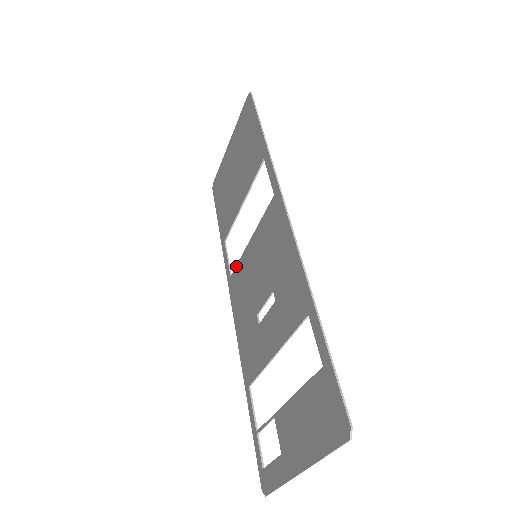
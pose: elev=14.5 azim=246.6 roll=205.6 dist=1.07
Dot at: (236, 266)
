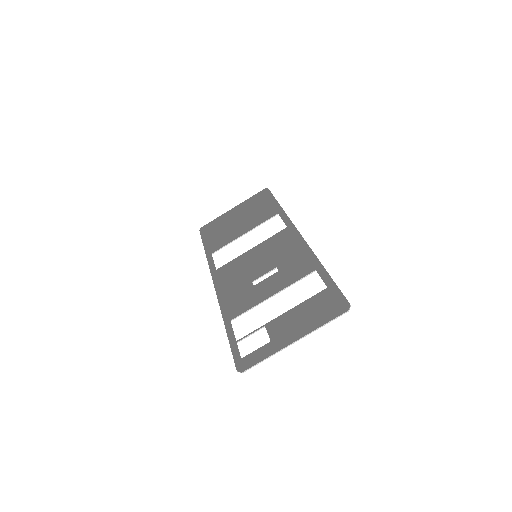
Dot at: (227, 264)
